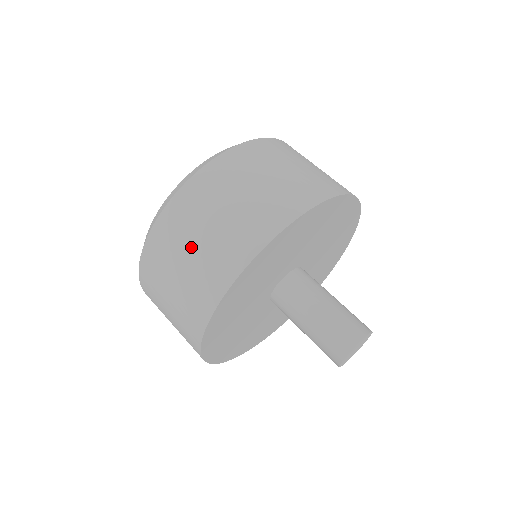
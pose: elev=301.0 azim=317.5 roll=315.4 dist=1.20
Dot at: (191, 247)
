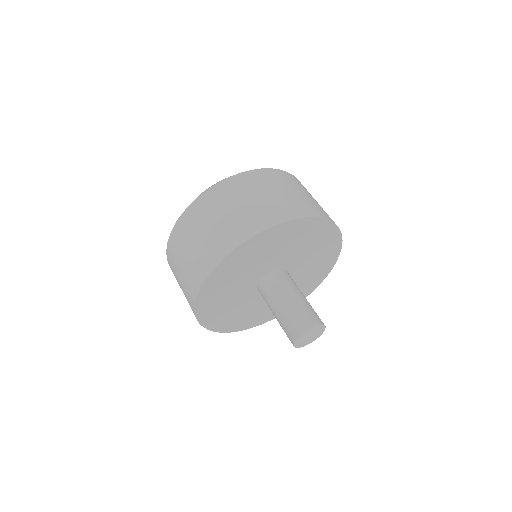
Dot at: (182, 262)
